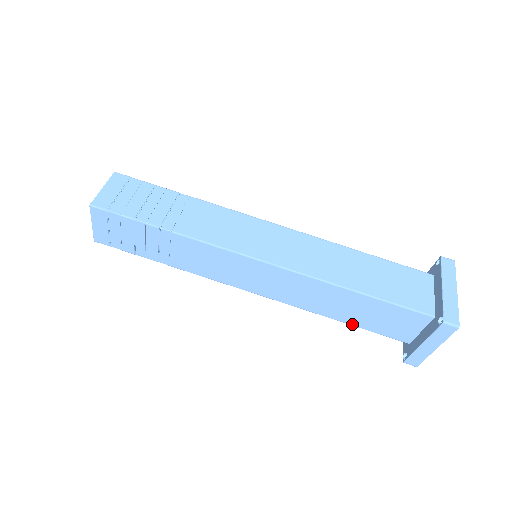
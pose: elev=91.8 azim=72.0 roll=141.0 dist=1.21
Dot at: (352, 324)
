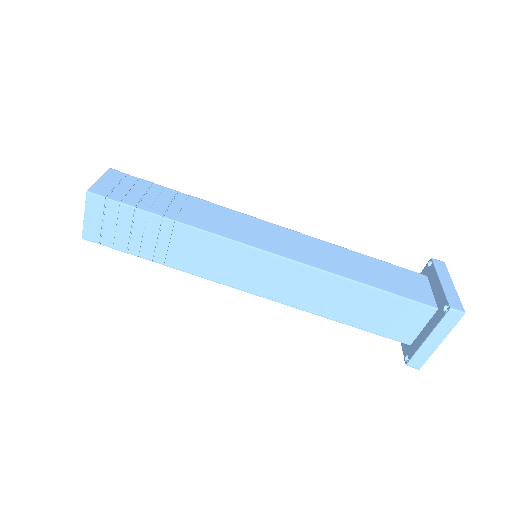
Dot at: (354, 325)
